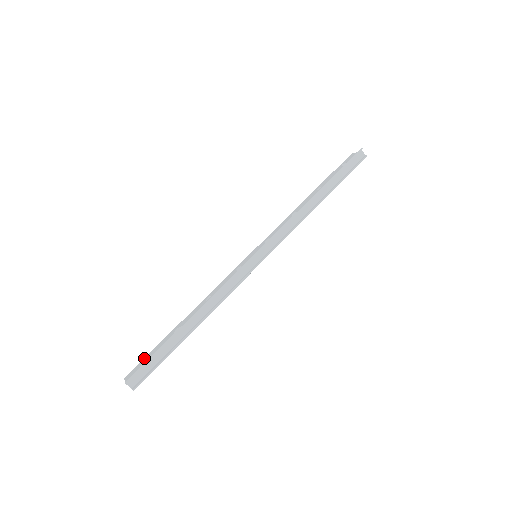
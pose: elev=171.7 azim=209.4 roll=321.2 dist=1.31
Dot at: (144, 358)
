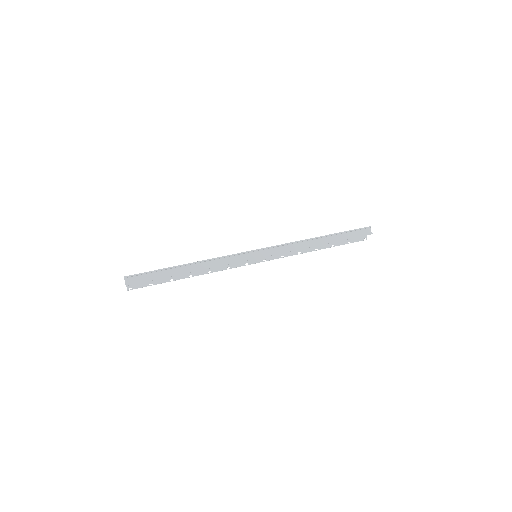
Dot at: occluded
